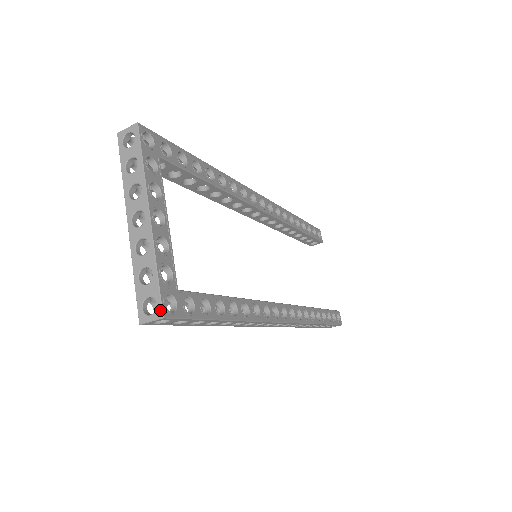
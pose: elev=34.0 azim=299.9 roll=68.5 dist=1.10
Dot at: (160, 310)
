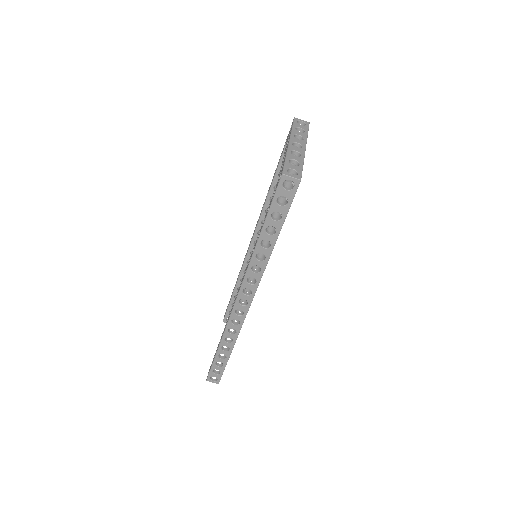
Dot at: (300, 177)
